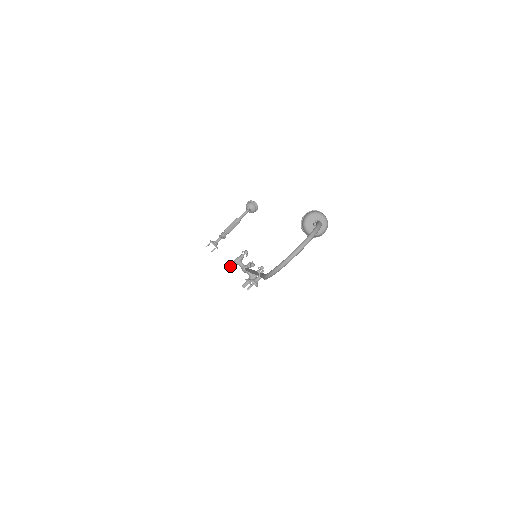
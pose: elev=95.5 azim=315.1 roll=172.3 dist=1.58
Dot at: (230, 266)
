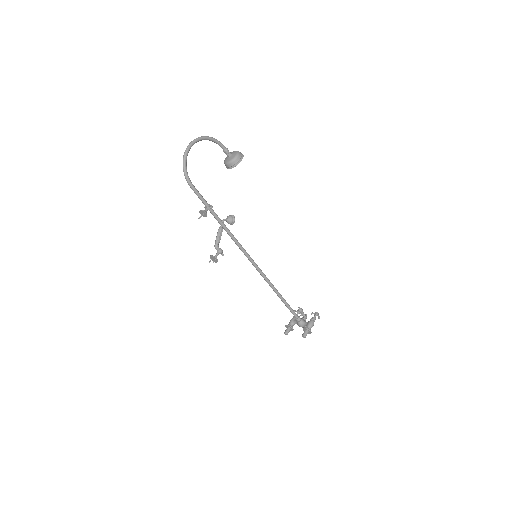
Dot at: occluded
